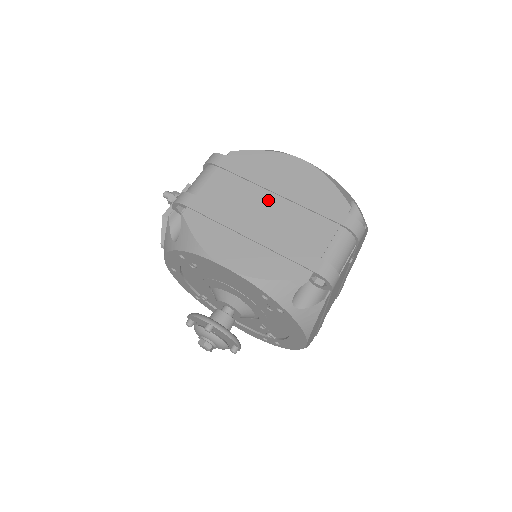
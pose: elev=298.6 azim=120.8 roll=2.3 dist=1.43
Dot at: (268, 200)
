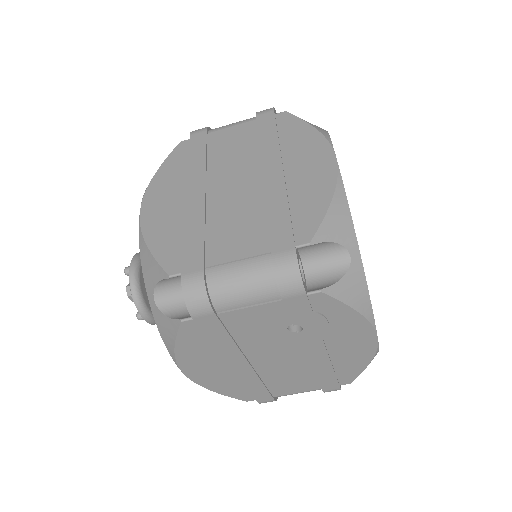
Dot at: (248, 175)
